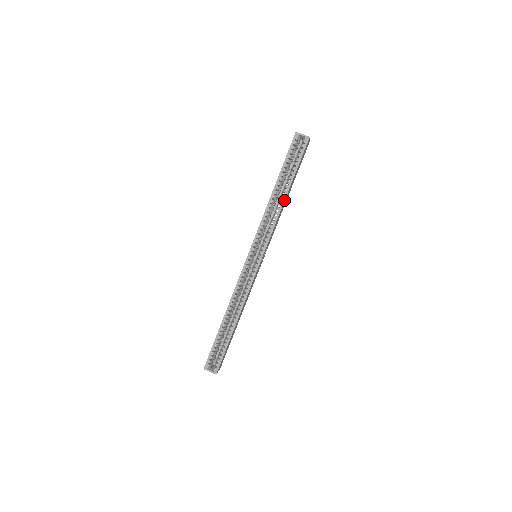
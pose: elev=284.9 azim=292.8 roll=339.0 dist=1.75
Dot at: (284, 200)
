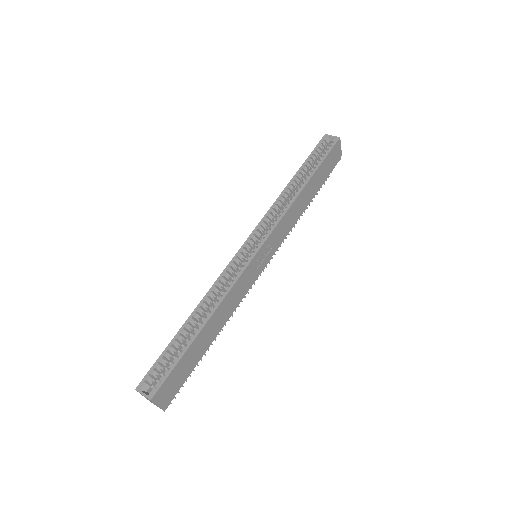
Dot at: (302, 189)
